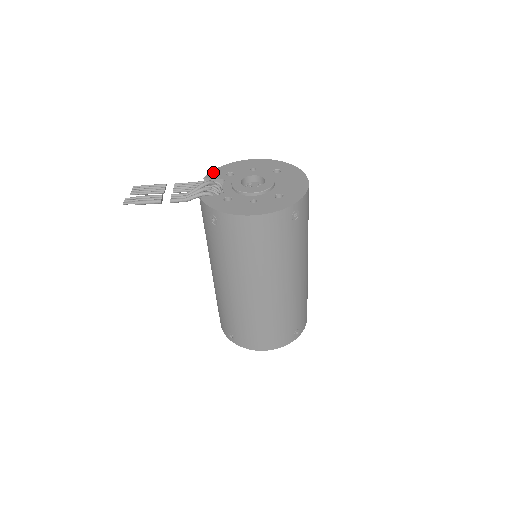
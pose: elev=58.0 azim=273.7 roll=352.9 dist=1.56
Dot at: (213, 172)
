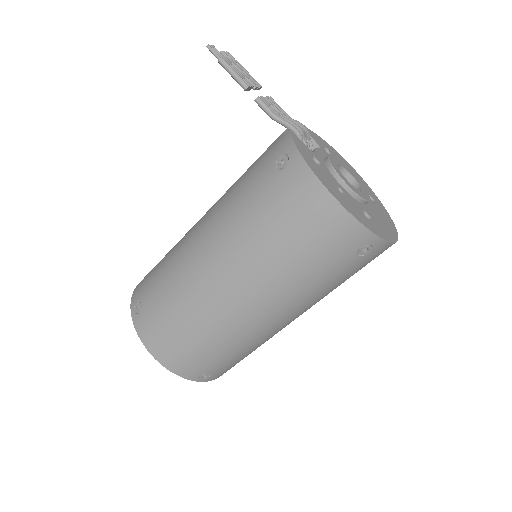
Dot at: (313, 132)
